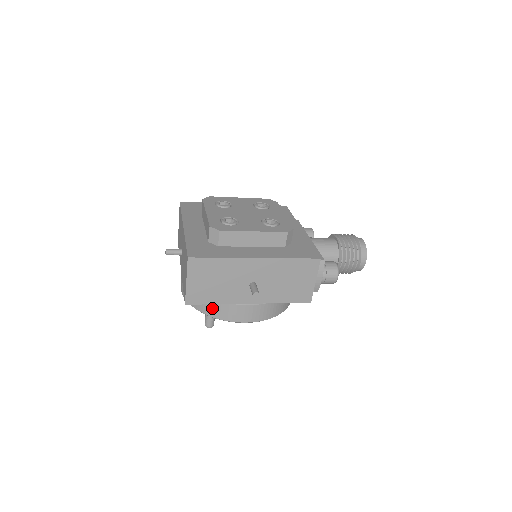
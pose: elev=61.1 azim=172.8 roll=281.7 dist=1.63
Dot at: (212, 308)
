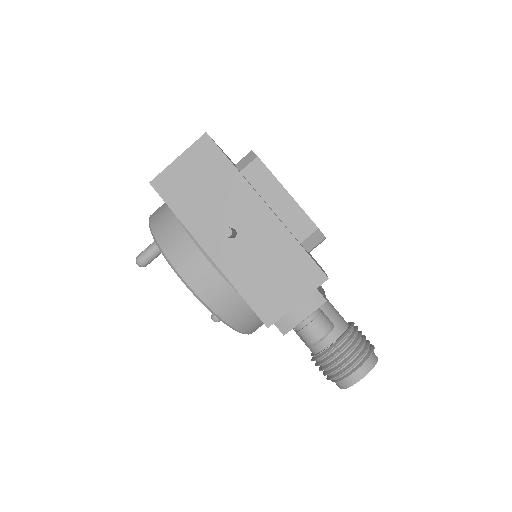
Dot at: (166, 228)
